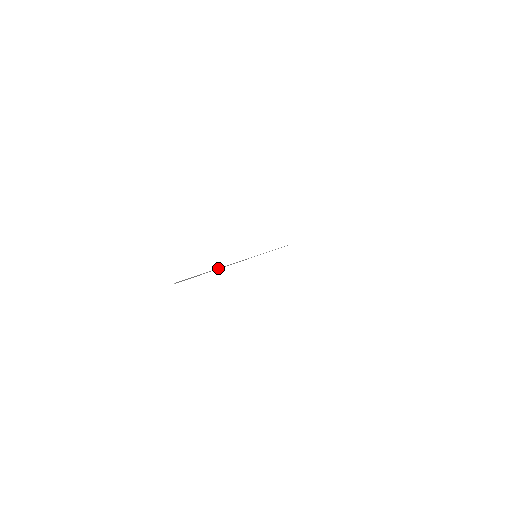
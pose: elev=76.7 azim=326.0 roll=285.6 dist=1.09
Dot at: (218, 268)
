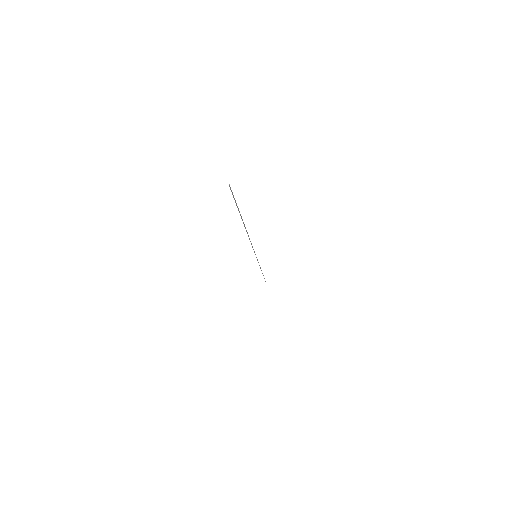
Dot at: (243, 223)
